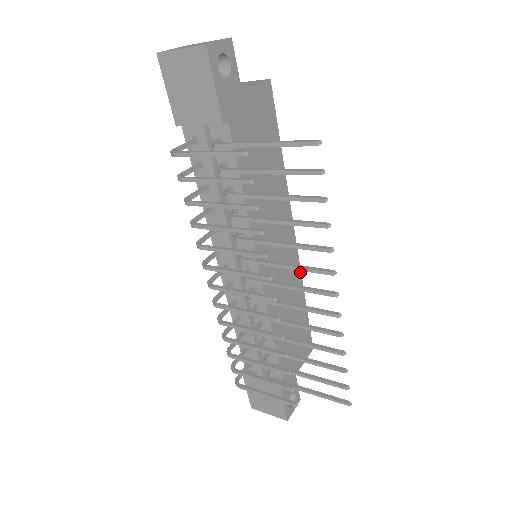
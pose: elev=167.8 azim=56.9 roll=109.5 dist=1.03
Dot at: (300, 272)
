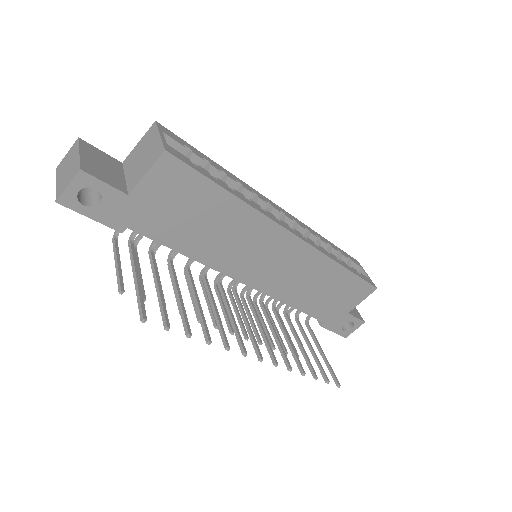
Dot at: (322, 254)
